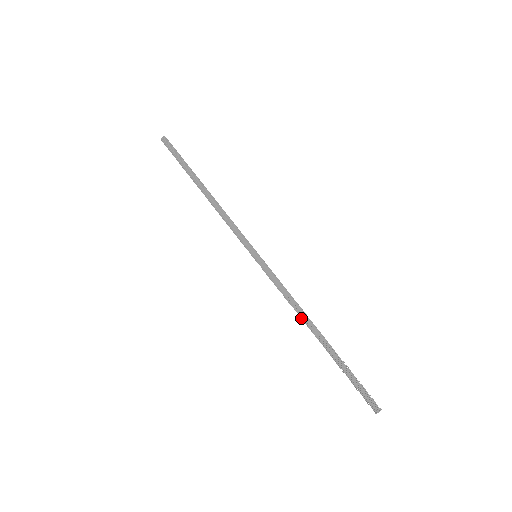
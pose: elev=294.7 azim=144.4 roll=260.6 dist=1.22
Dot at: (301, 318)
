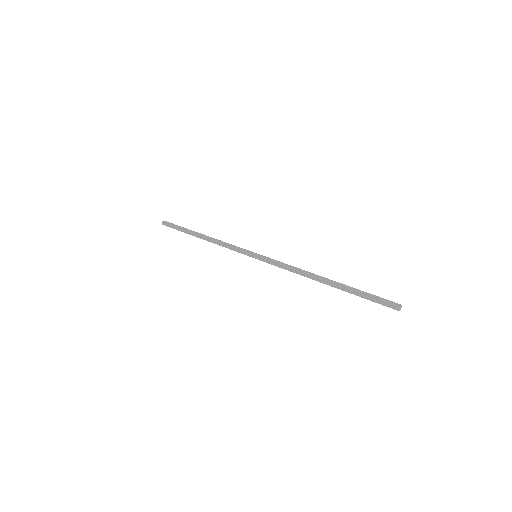
Dot at: (307, 273)
